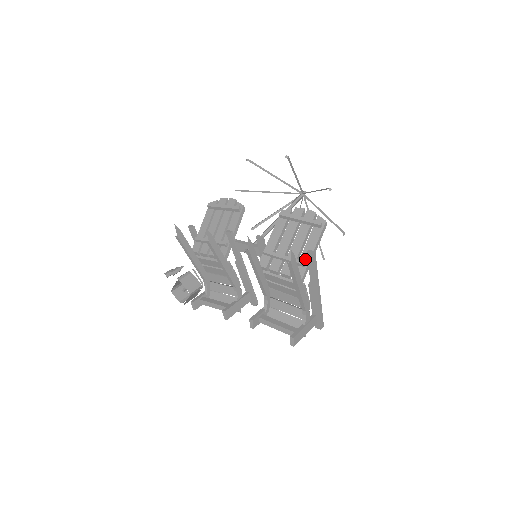
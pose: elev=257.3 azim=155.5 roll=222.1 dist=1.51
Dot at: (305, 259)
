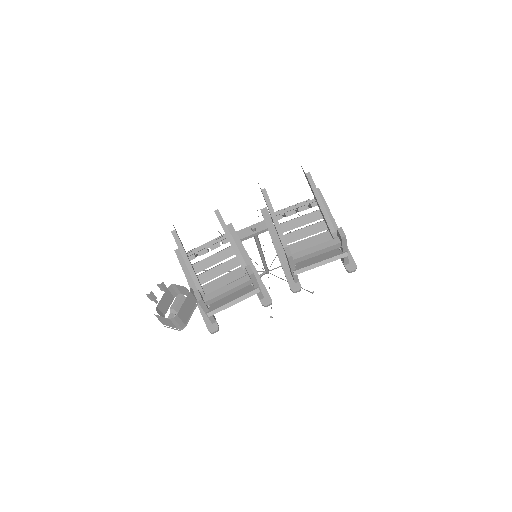
Dot at: occluded
